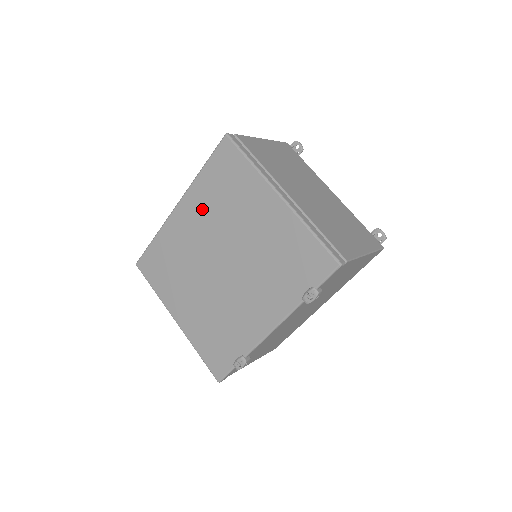
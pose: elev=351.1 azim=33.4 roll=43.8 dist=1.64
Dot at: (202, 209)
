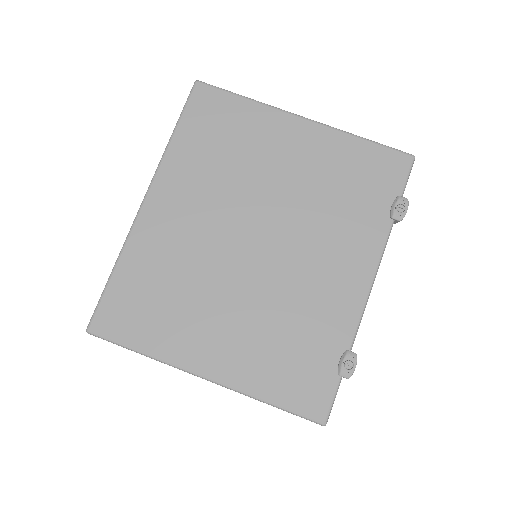
Dot at: (193, 183)
